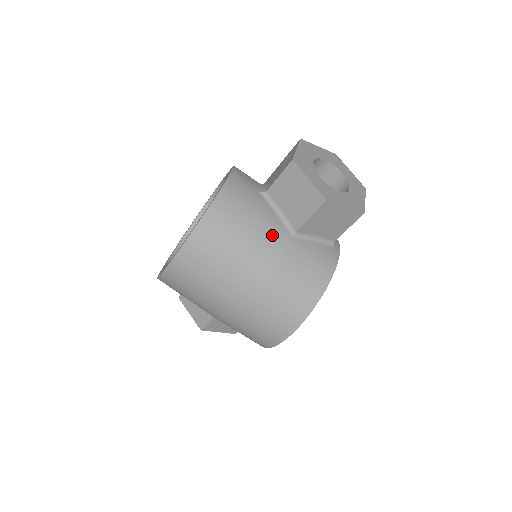
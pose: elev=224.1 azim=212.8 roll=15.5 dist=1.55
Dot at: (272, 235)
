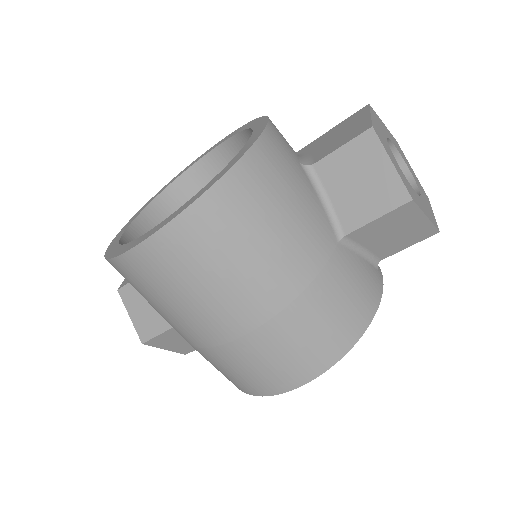
Dot at: (315, 233)
